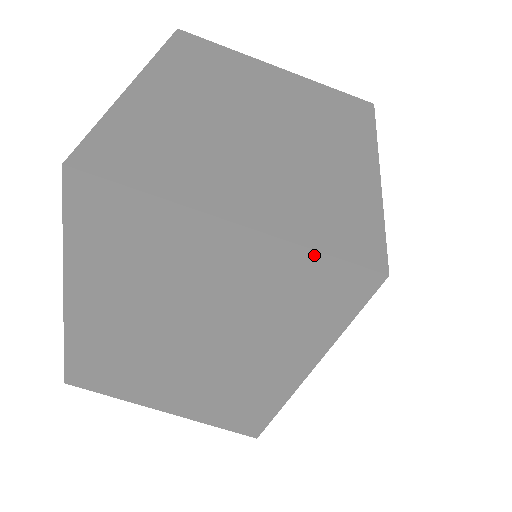
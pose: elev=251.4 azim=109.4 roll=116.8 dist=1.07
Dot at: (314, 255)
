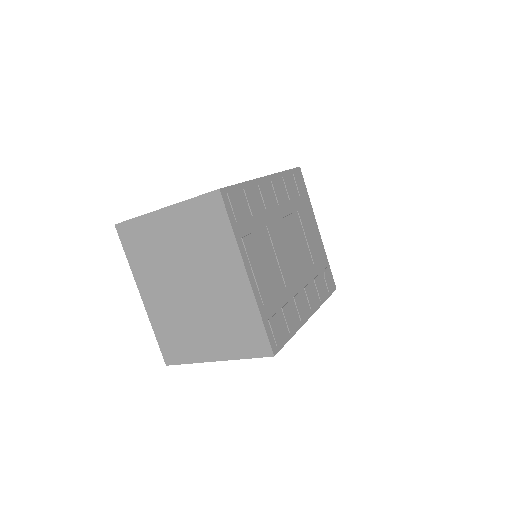
Dot at: (247, 358)
